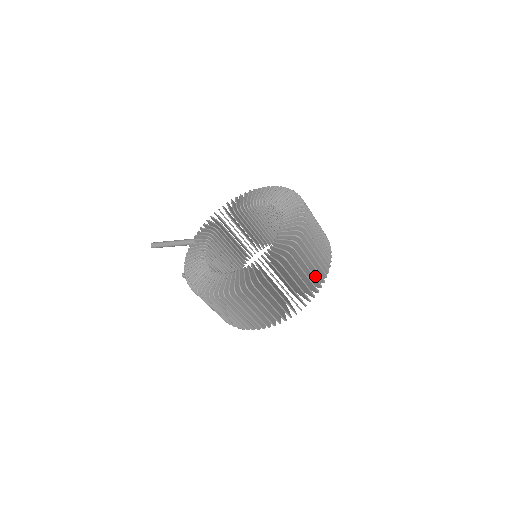
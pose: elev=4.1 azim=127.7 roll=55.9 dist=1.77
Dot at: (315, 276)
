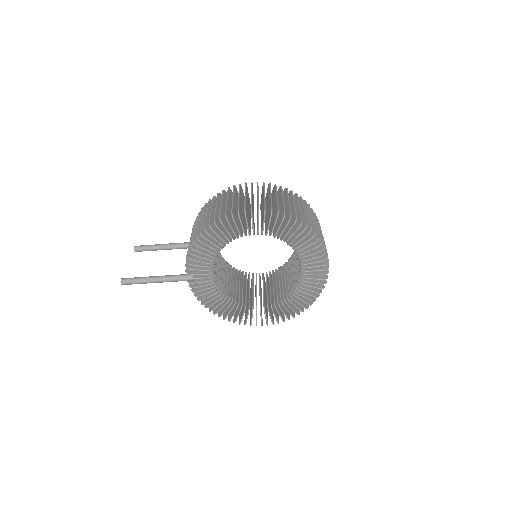
Dot at: occluded
